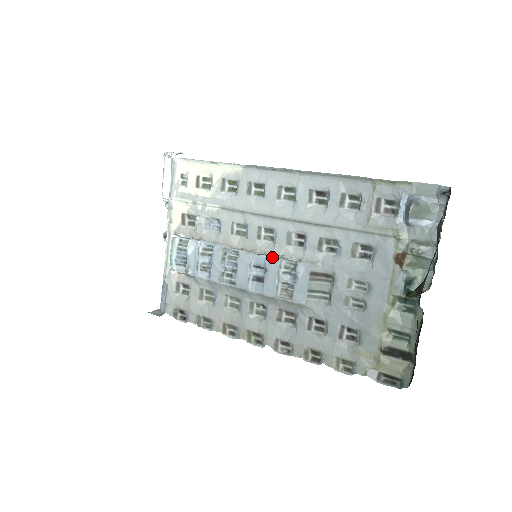
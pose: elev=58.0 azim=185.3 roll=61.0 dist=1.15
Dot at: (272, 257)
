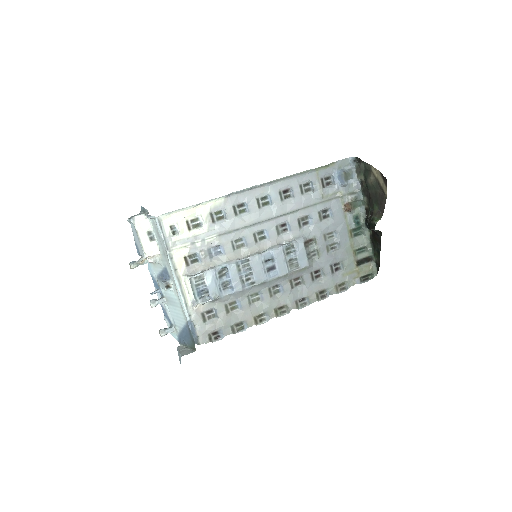
Dot at: (275, 248)
